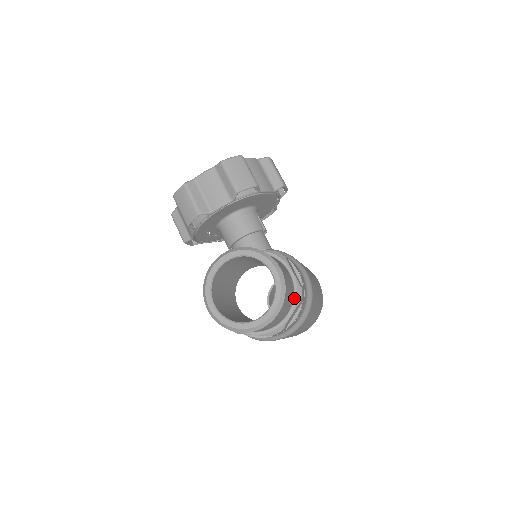
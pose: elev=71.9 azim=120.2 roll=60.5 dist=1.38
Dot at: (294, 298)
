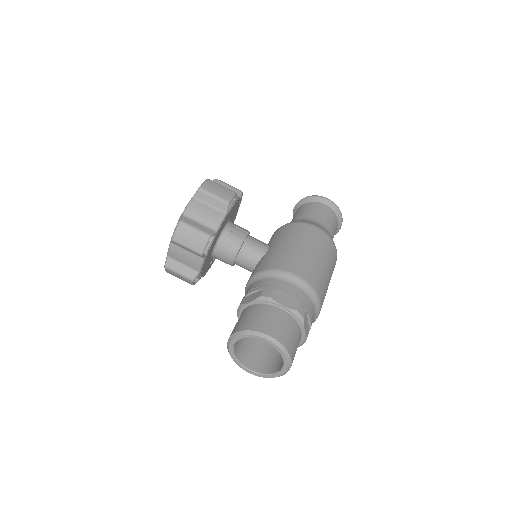
Dot at: (297, 321)
